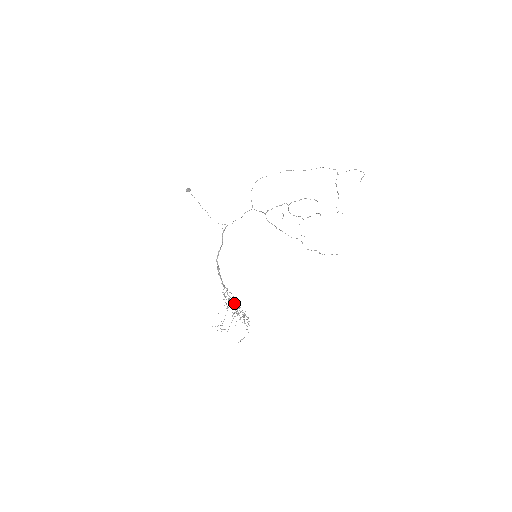
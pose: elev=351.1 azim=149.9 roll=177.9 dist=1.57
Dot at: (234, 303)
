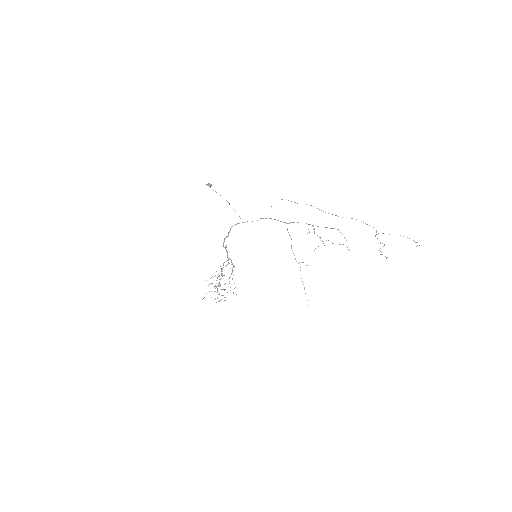
Dot at: (231, 274)
